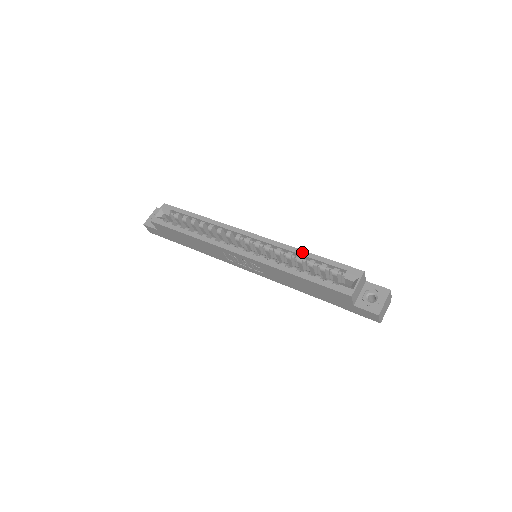
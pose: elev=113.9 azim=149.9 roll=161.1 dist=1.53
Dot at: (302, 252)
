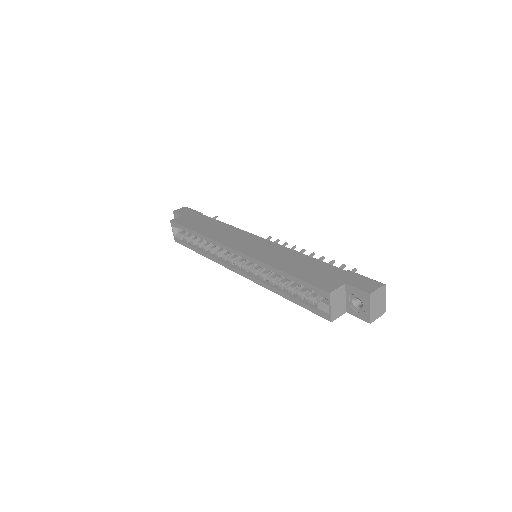
Dot at: (275, 271)
